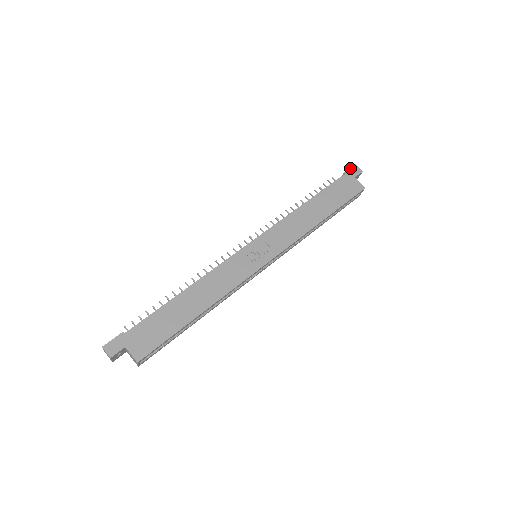
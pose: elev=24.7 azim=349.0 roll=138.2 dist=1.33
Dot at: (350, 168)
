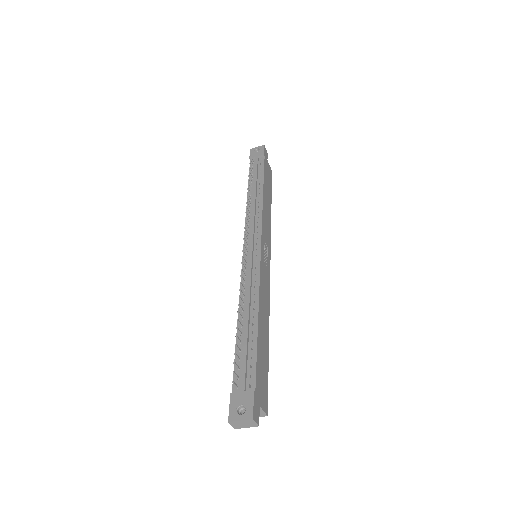
Dot at: (264, 149)
